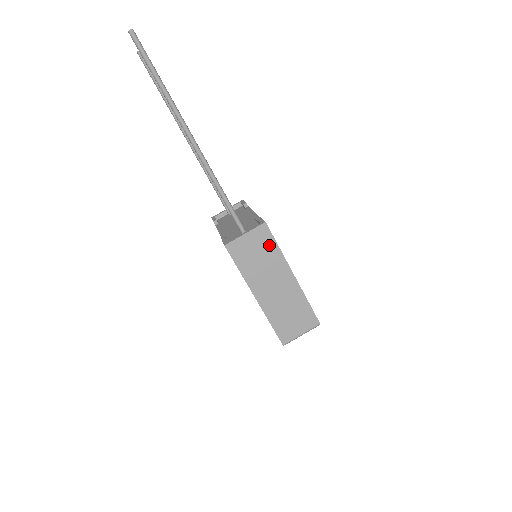
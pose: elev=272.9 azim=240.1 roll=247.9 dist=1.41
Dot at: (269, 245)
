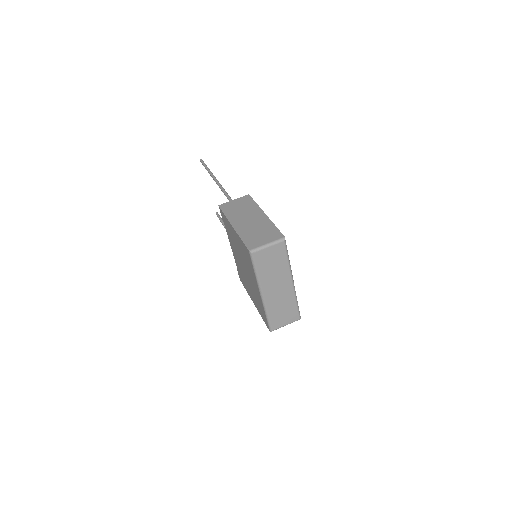
Dot at: (249, 203)
